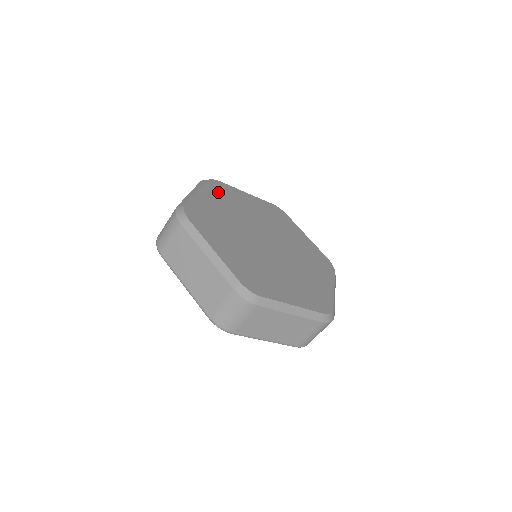
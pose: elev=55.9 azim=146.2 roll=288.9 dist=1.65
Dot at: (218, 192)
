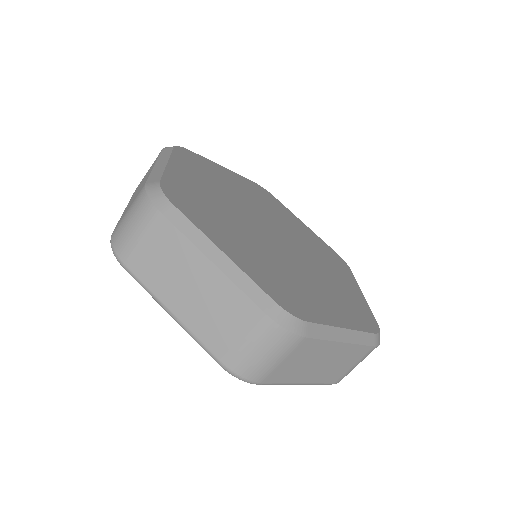
Dot at: (192, 164)
